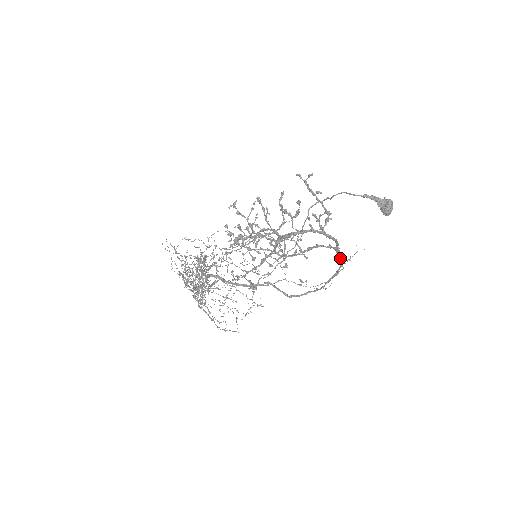
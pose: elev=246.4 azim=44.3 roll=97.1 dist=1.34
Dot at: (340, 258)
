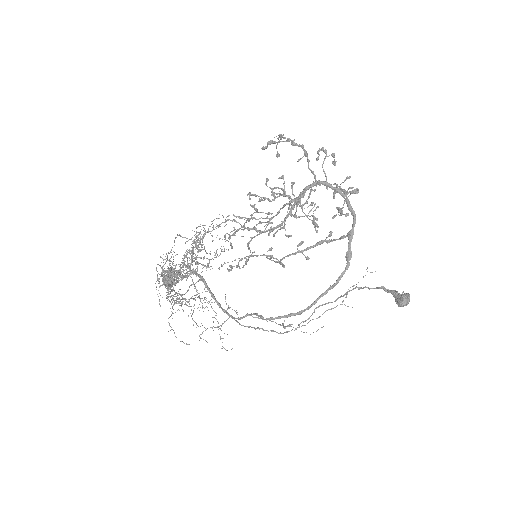
Dot at: (350, 250)
